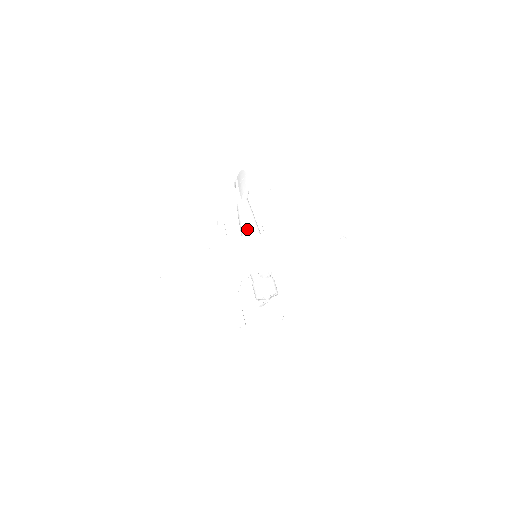
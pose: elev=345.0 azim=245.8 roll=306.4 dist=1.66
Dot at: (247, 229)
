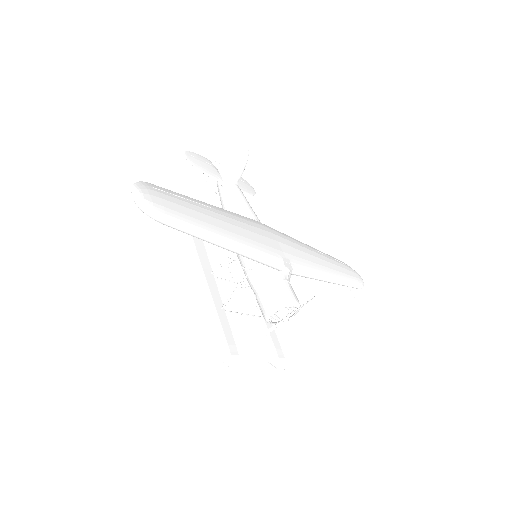
Dot at: (245, 213)
